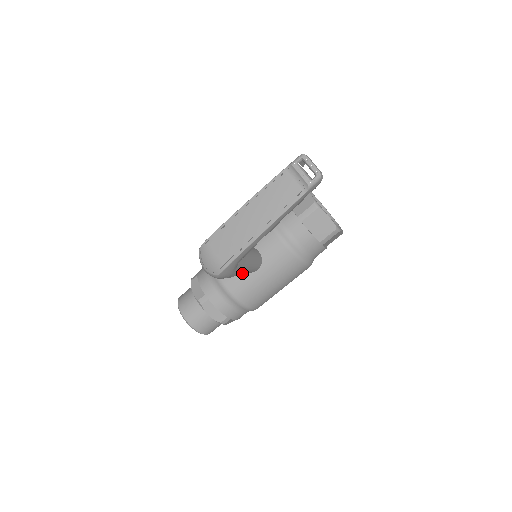
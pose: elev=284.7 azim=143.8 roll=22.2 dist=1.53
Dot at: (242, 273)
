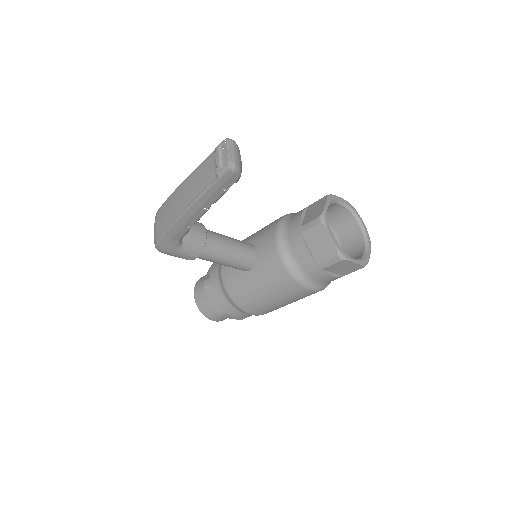
Dot at: occluded
